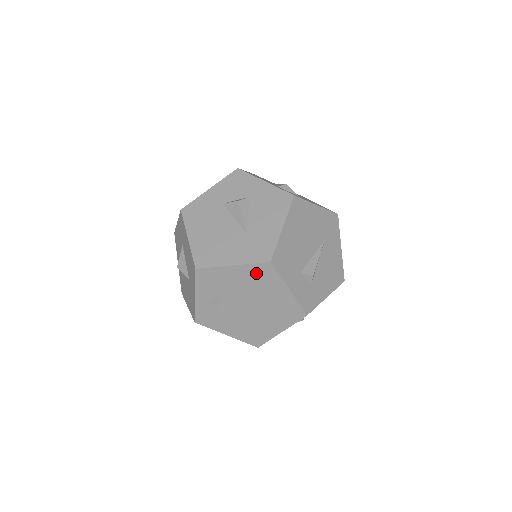
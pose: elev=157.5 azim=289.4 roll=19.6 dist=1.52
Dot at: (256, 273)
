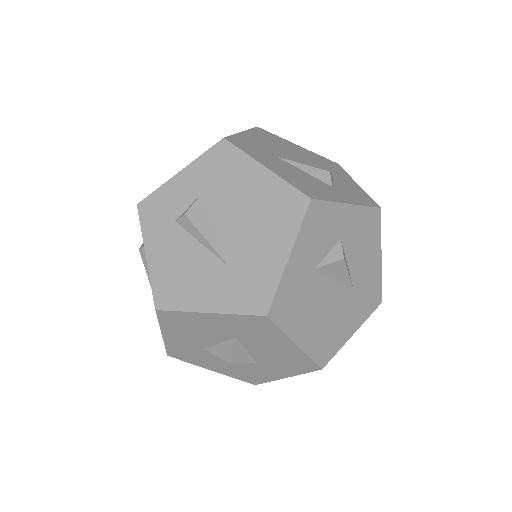
Dot at: occluded
